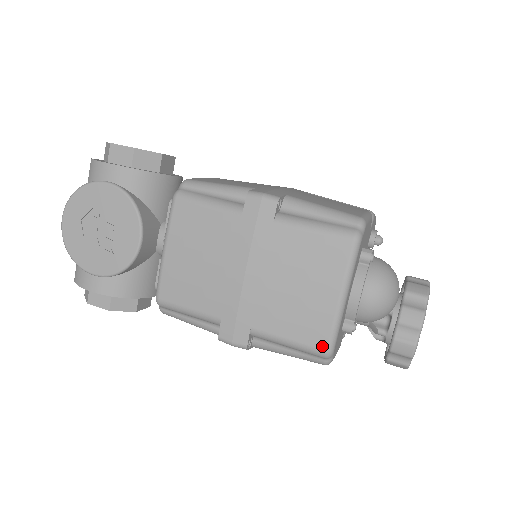
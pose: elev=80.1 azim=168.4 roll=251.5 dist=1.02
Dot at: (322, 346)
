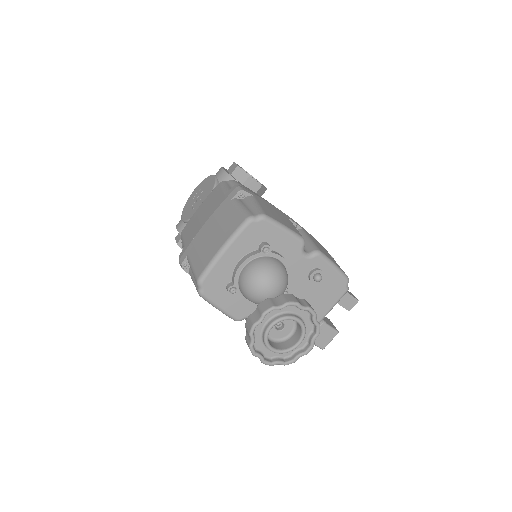
Dot at: (199, 274)
